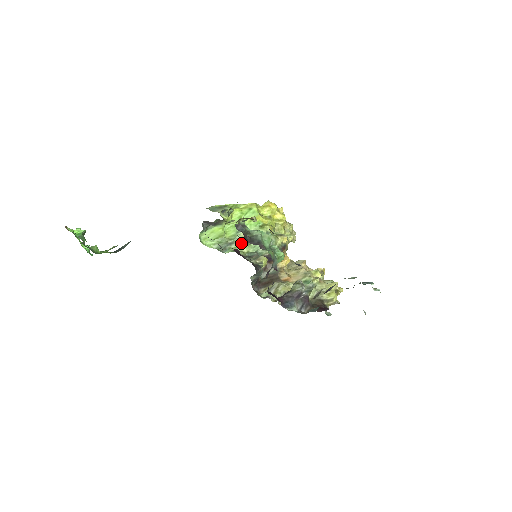
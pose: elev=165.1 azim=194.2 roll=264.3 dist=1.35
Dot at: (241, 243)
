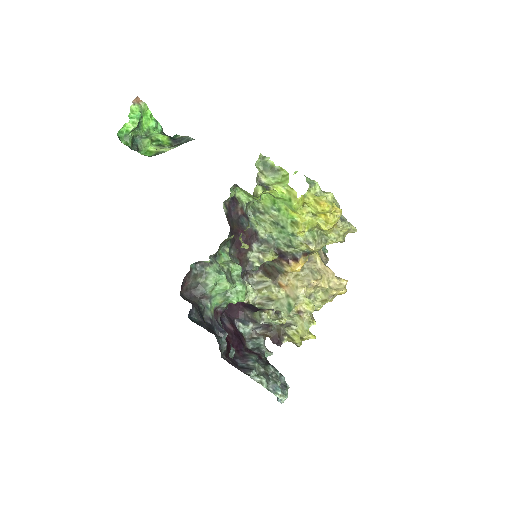
Dot at: (270, 220)
